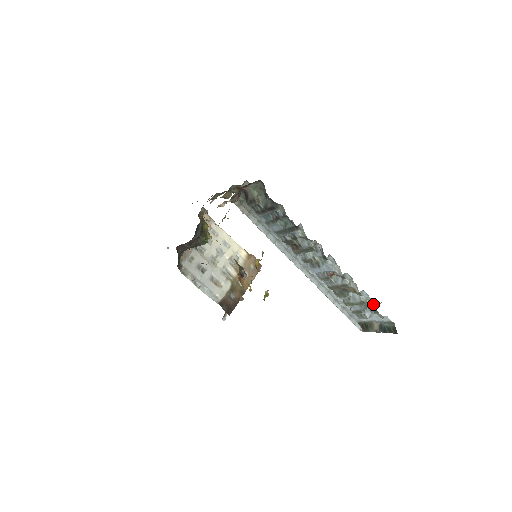
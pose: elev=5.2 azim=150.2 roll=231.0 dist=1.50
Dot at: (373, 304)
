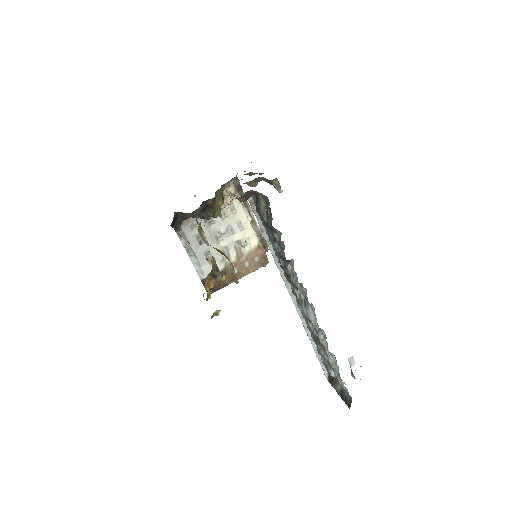
Dot at: (338, 371)
